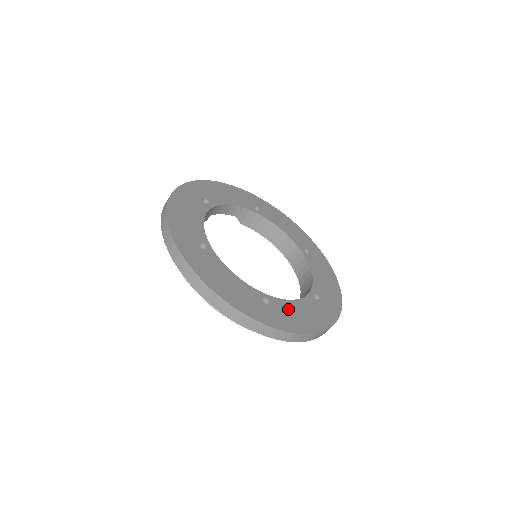
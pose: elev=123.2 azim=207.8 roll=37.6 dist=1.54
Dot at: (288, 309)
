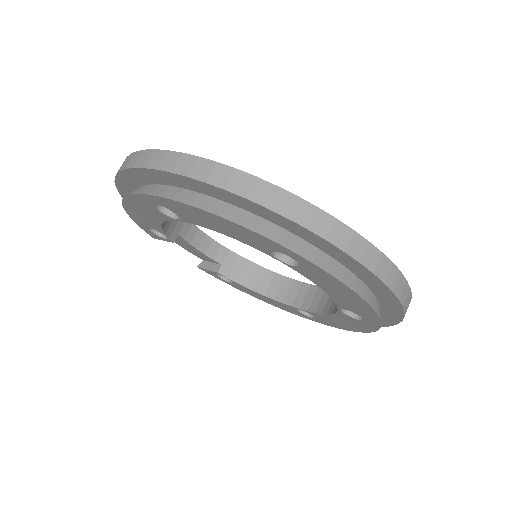
Dot at: occluded
